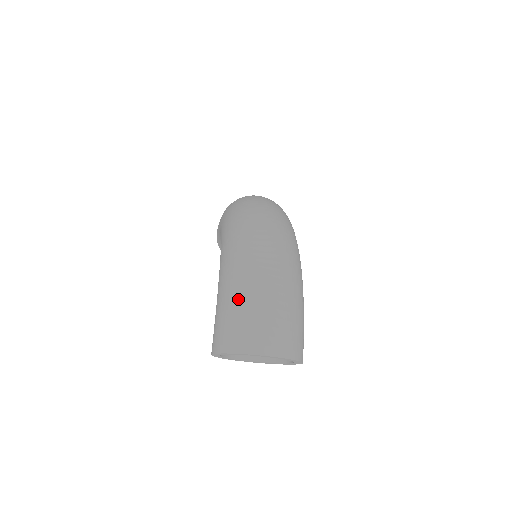
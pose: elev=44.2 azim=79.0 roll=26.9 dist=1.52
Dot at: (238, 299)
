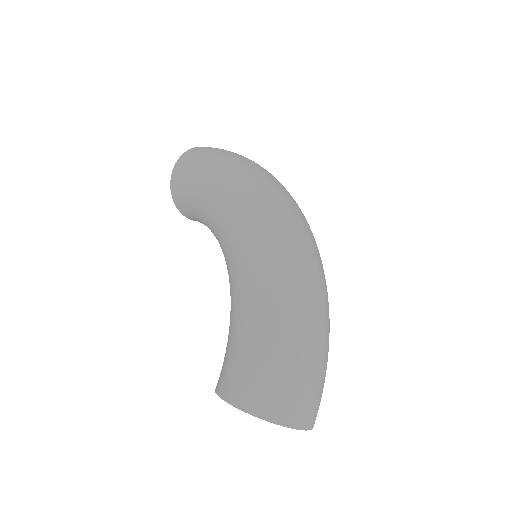
Dot at: (291, 358)
